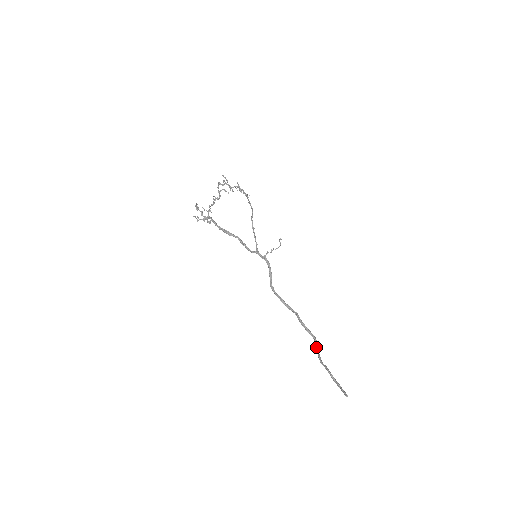
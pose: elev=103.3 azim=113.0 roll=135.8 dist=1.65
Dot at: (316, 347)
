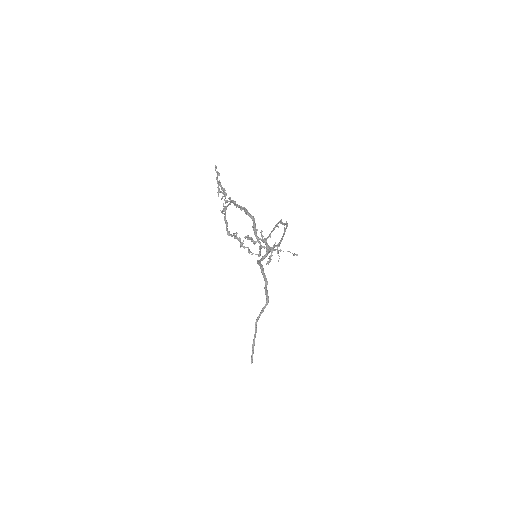
Dot at: (262, 309)
